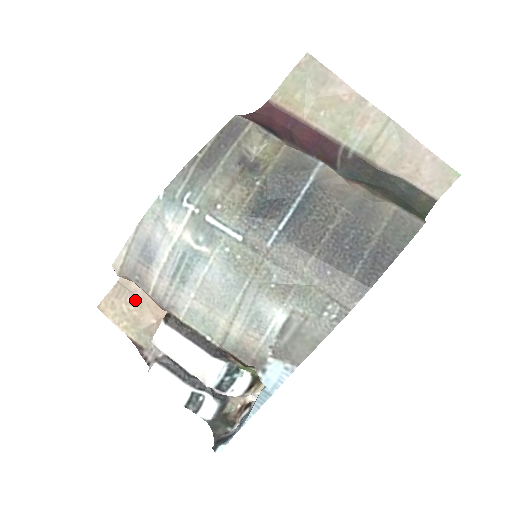
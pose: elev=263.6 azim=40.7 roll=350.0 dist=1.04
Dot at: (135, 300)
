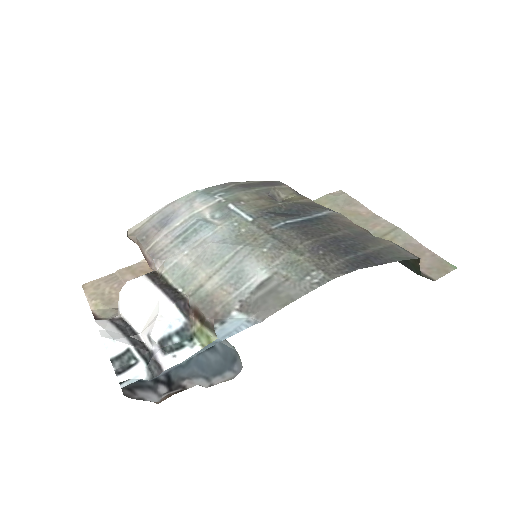
Dot at: (121, 287)
